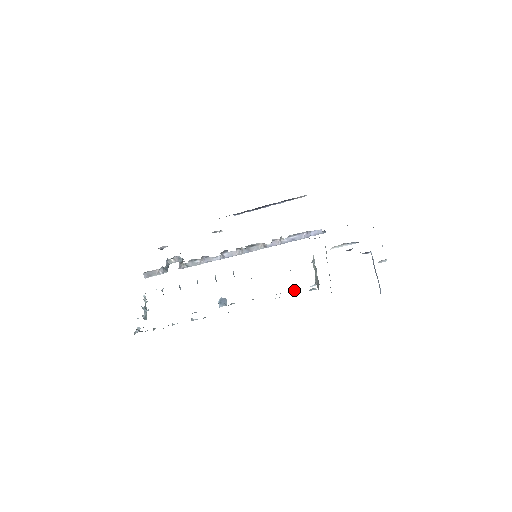
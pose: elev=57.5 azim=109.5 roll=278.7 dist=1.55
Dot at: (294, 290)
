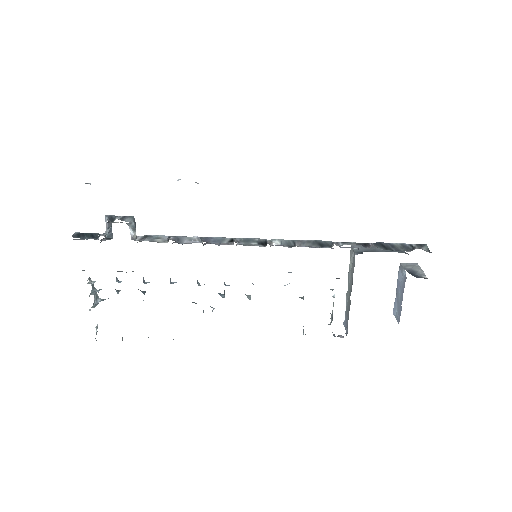
Dot at: occluded
